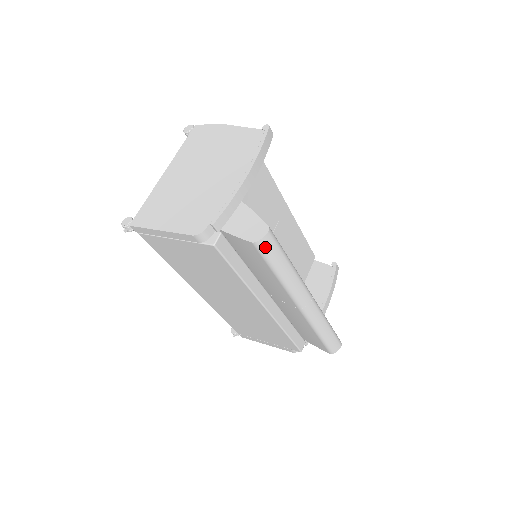
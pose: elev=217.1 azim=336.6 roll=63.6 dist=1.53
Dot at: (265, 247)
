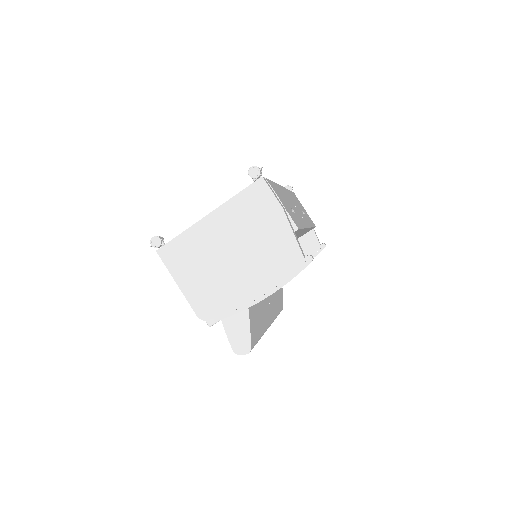
Dot at: occluded
